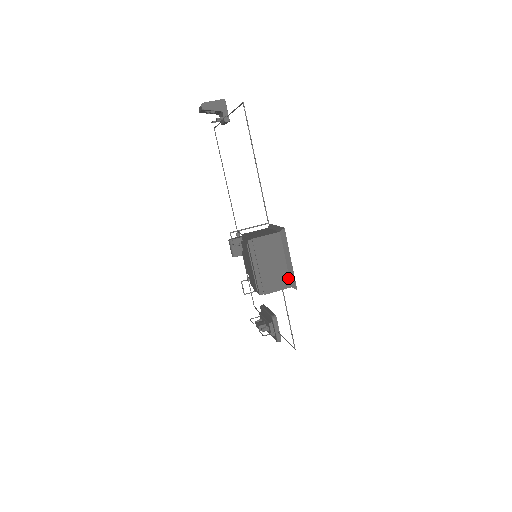
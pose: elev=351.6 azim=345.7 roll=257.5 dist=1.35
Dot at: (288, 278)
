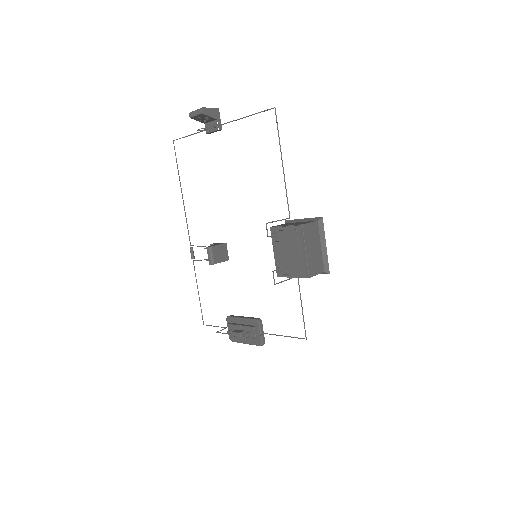
Dot at: (322, 263)
